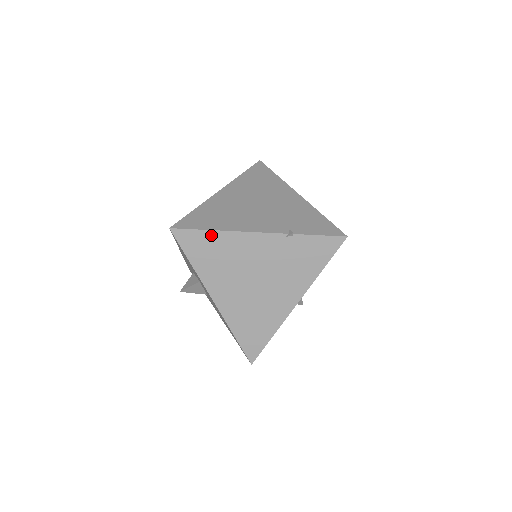
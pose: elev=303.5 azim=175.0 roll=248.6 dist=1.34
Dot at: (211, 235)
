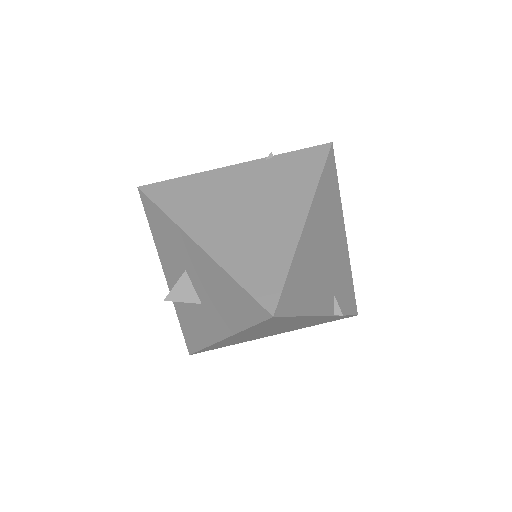
Dot at: (184, 181)
